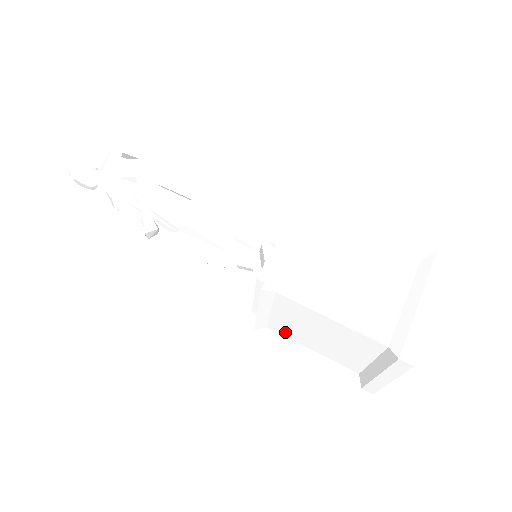
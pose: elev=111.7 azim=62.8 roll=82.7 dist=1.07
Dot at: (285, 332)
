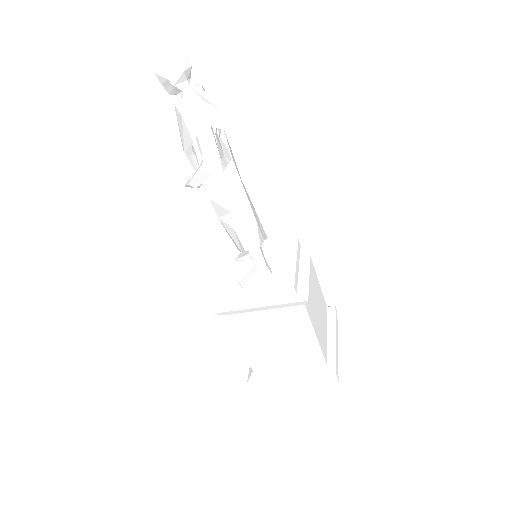
Dot at: occluded
